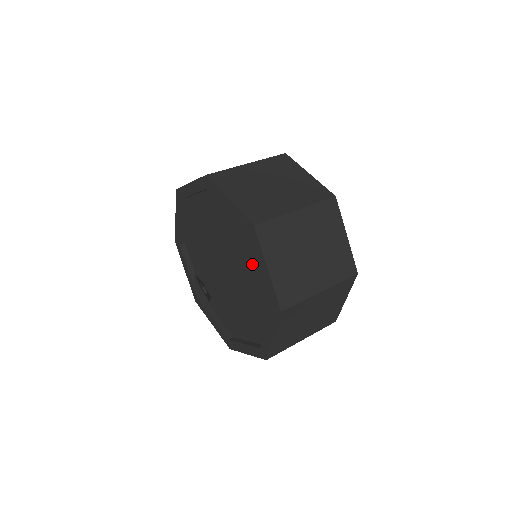
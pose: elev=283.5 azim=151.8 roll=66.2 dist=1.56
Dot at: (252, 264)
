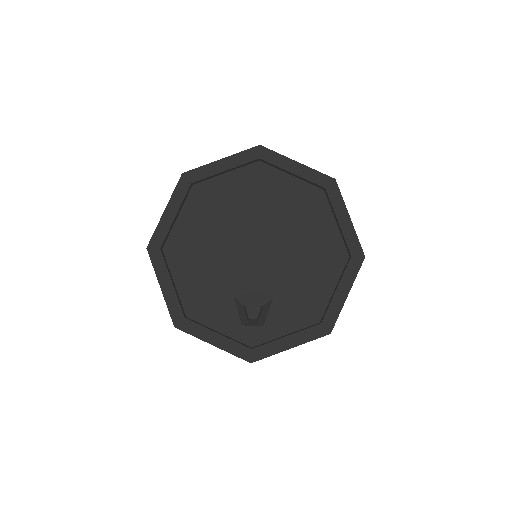
Dot at: (278, 195)
